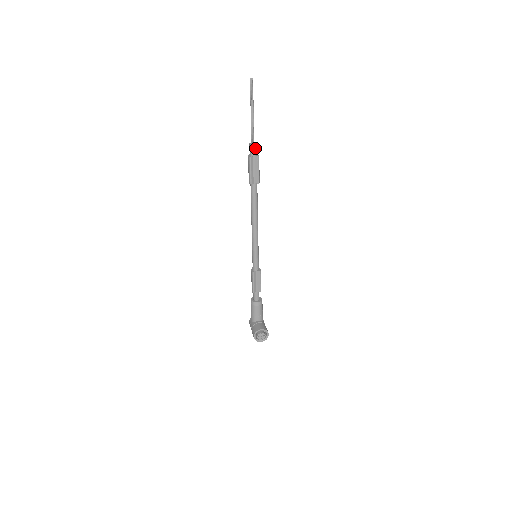
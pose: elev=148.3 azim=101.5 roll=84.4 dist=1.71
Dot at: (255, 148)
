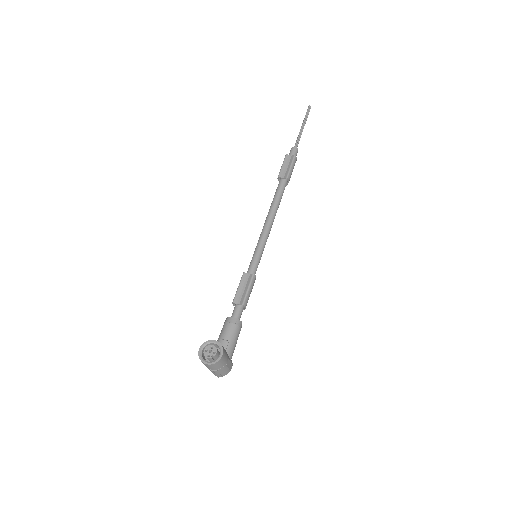
Dot at: (295, 151)
